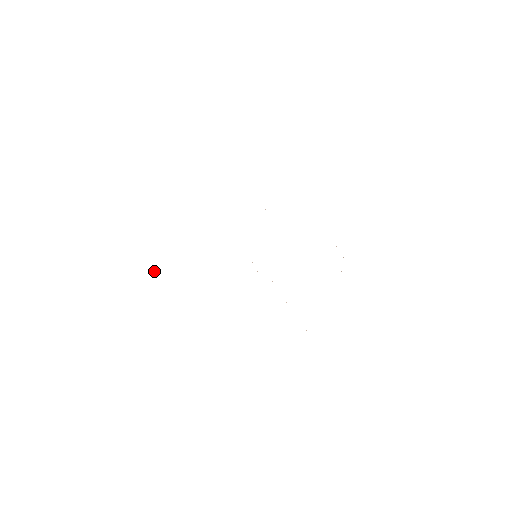
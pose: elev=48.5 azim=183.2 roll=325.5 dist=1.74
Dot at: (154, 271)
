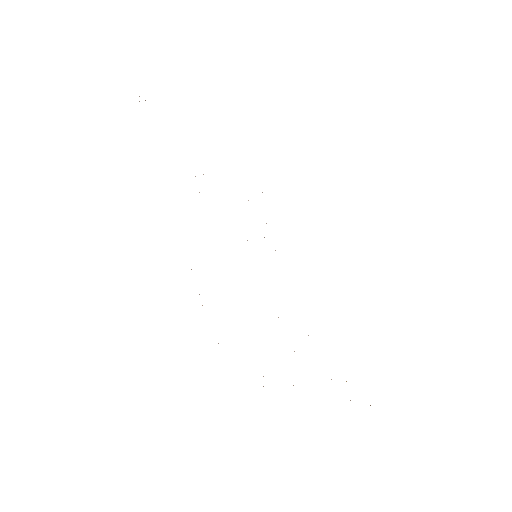
Dot at: occluded
